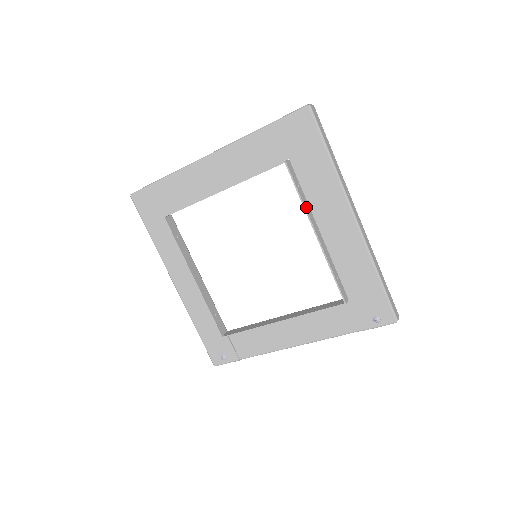
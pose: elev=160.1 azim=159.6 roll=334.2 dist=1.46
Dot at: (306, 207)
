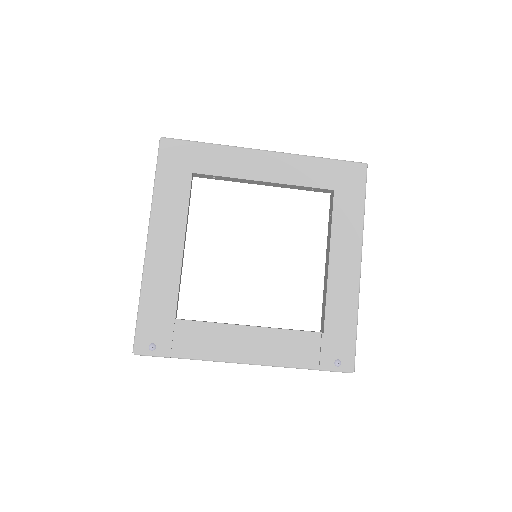
Dot at: (331, 234)
